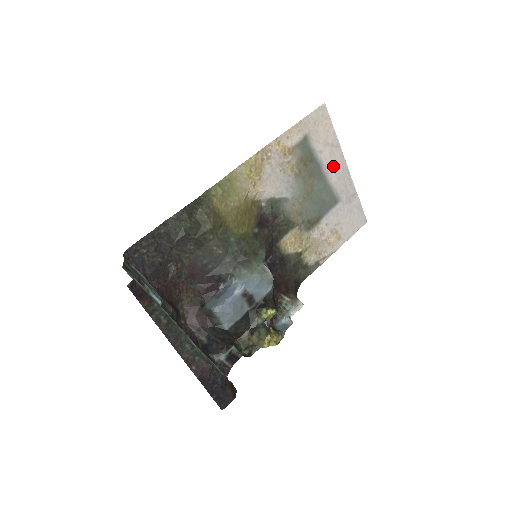
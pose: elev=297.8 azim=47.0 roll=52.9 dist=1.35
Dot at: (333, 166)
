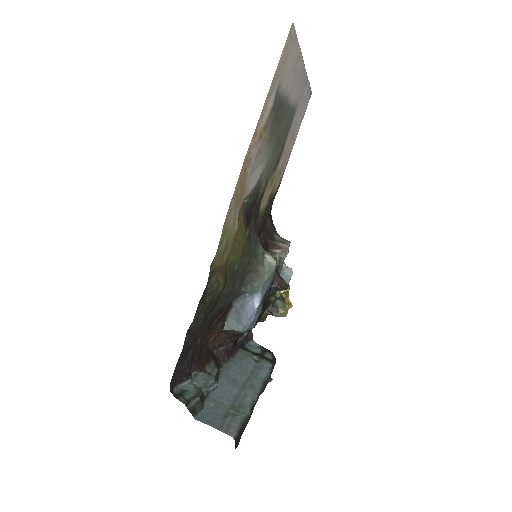
Dot at: (294, 83)
